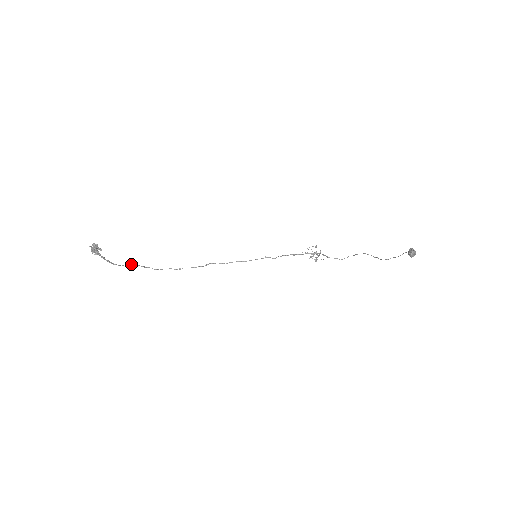
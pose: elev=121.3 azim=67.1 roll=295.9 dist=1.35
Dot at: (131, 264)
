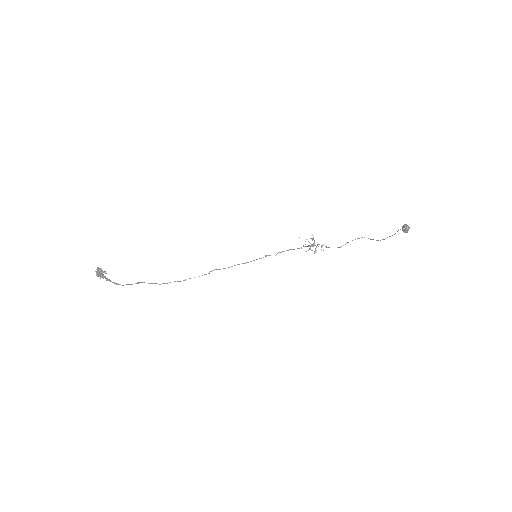
Dot at: (137, 282)
